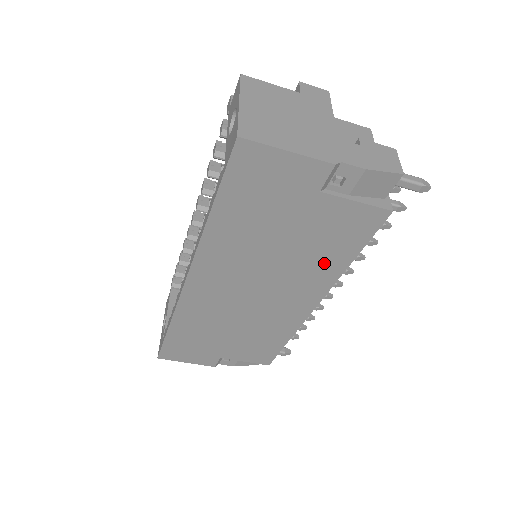
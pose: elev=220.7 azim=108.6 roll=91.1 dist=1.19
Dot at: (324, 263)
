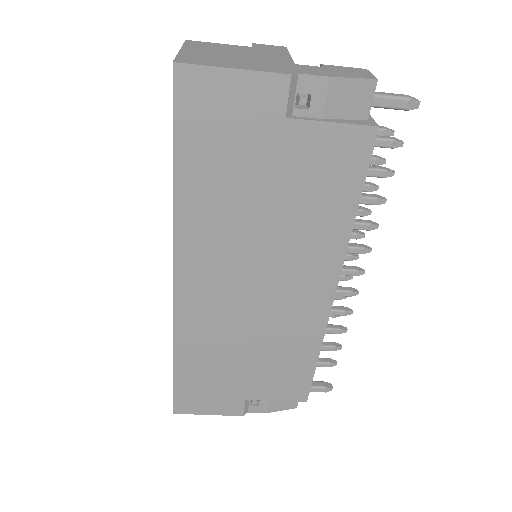
Dot at: (323, 224)
